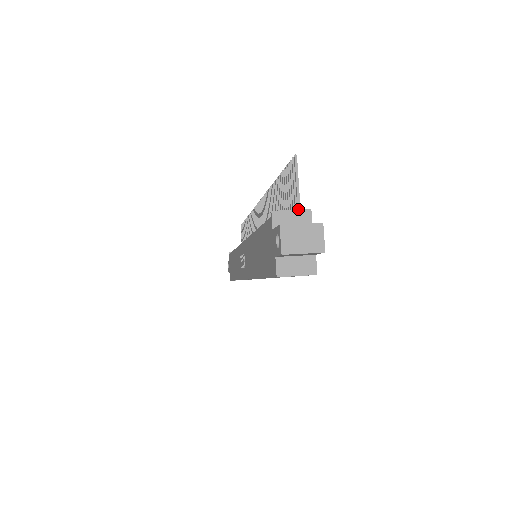
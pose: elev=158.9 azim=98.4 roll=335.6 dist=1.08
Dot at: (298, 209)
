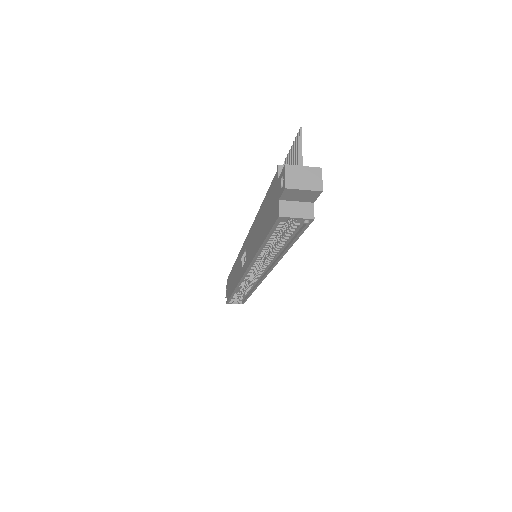
Dot at: occluded
